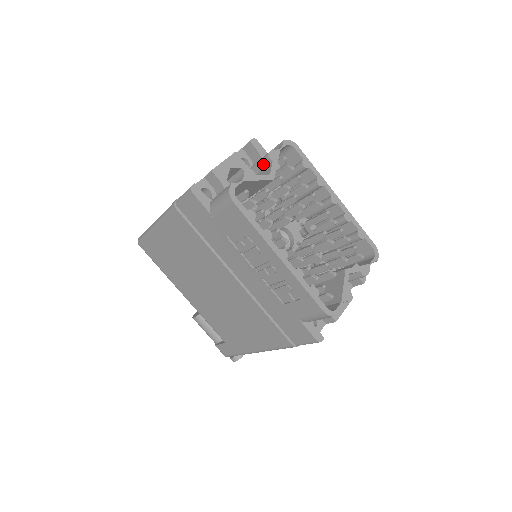
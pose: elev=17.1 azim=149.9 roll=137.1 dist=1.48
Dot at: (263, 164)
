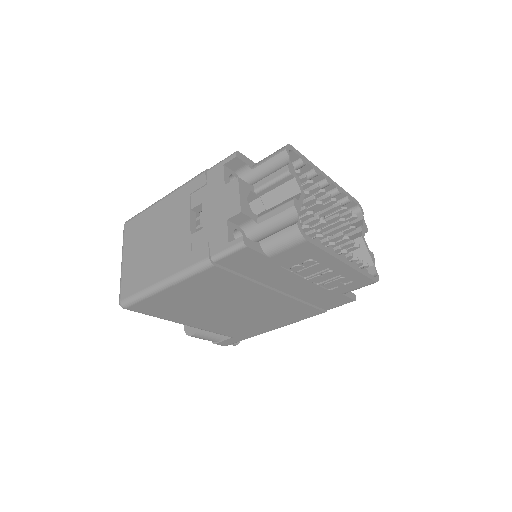
Dot at: (281, 182)
